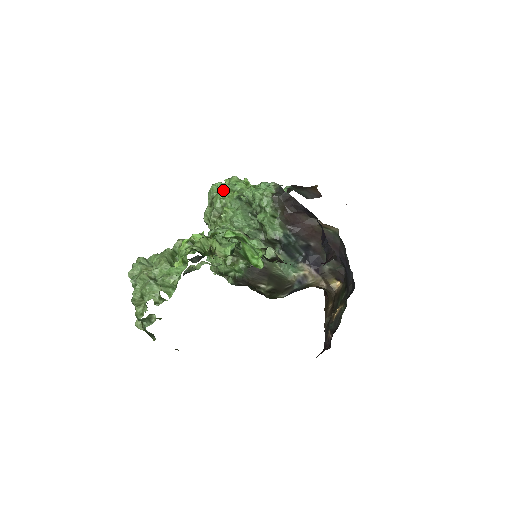
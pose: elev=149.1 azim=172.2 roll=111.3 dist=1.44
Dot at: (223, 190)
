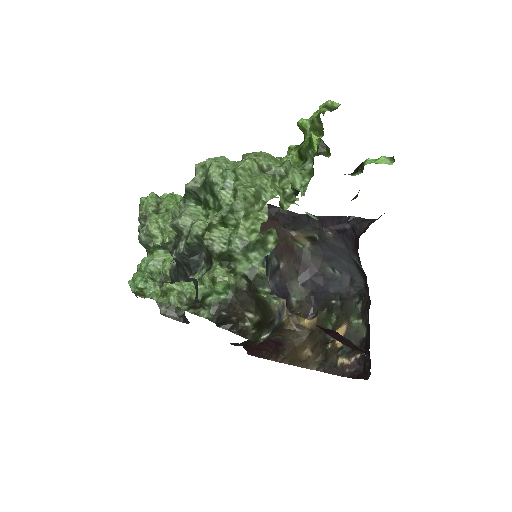
Dot at: occluded
